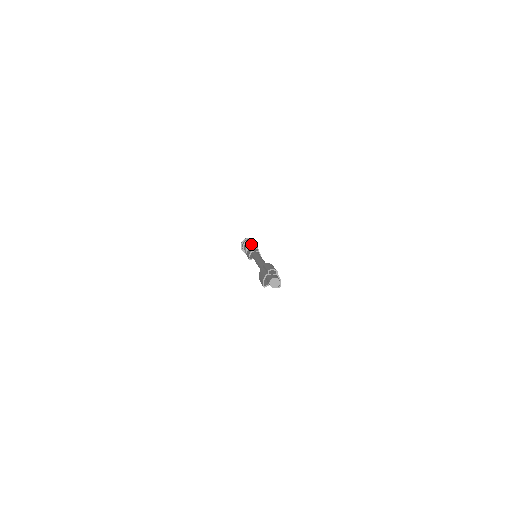
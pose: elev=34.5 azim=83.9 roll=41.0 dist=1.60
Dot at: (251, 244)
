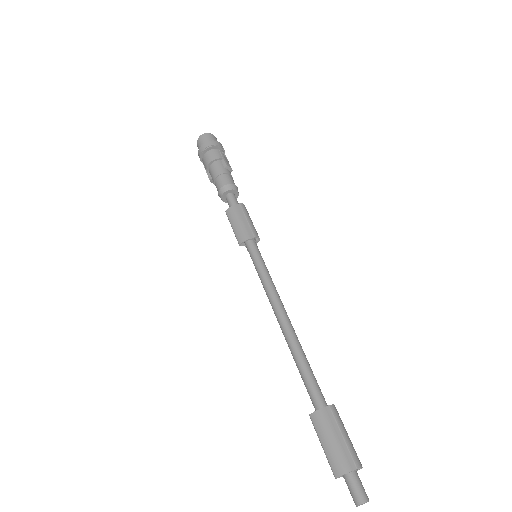
Dot at: (236, 190)
